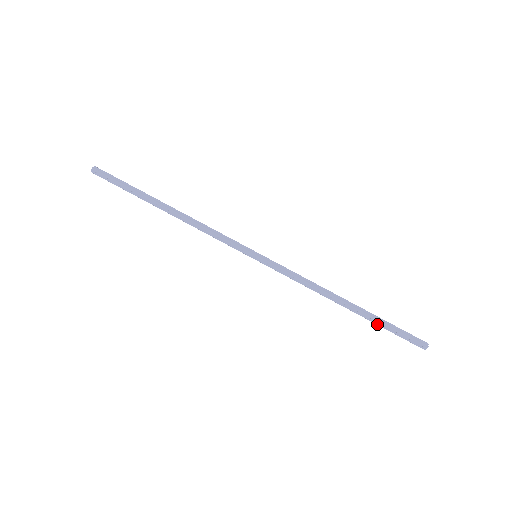
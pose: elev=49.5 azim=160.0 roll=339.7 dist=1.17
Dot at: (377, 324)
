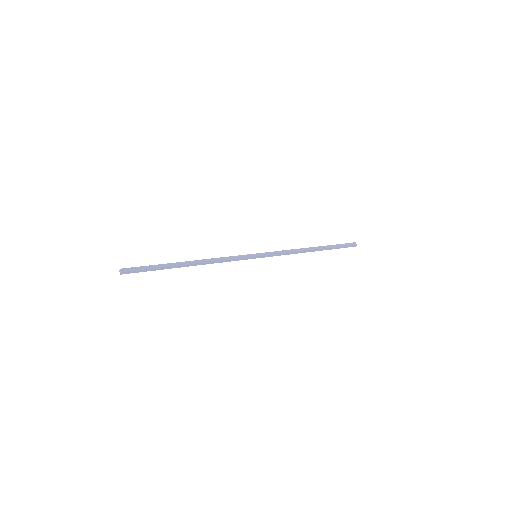
Dot at: (331, 249)
